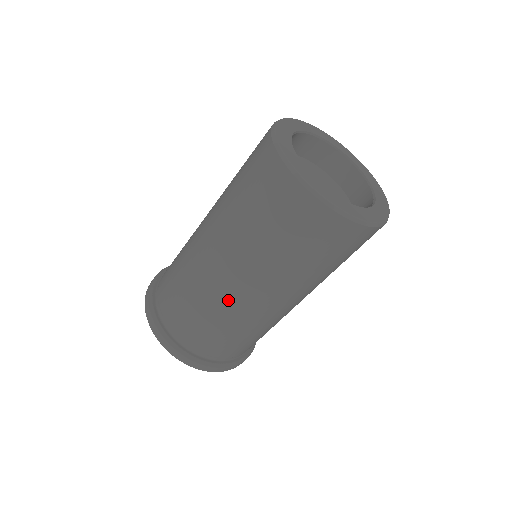
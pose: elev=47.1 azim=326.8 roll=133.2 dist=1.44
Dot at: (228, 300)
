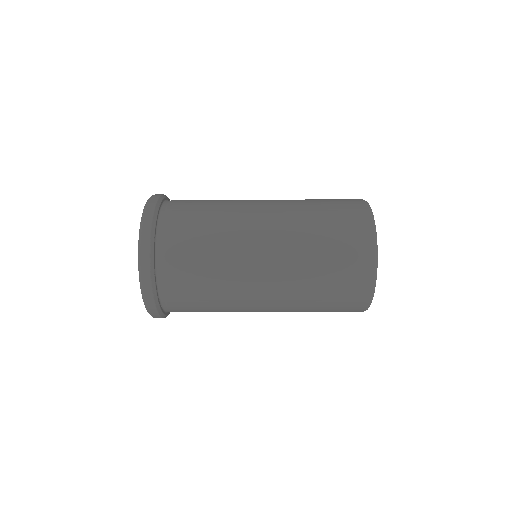
Dot at: occluded
